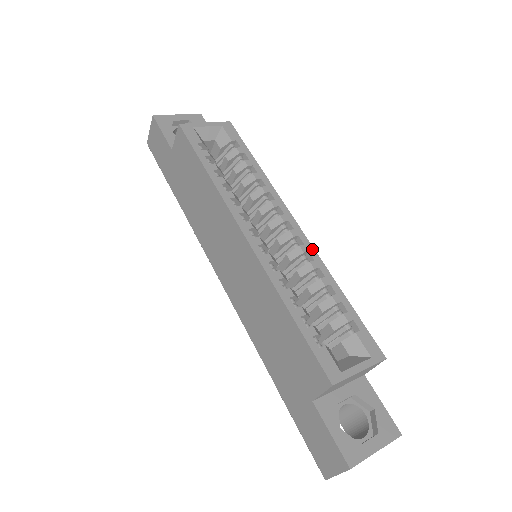
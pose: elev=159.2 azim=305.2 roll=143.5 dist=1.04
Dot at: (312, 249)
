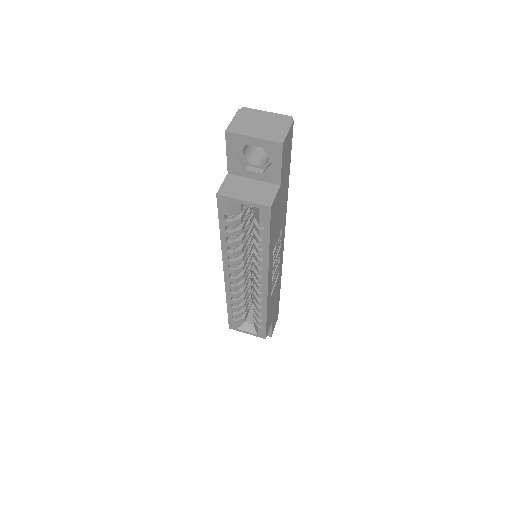
Dot at: (266, 299)
